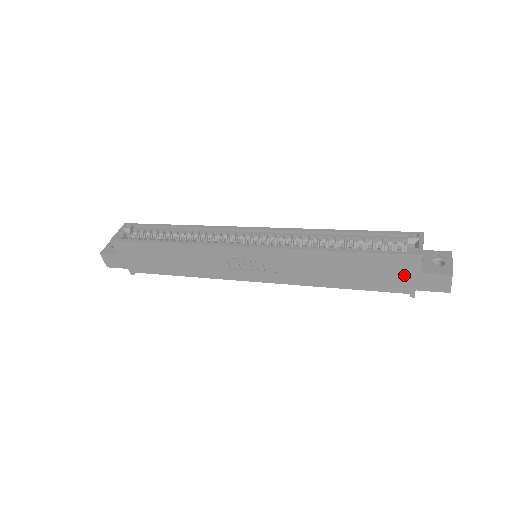
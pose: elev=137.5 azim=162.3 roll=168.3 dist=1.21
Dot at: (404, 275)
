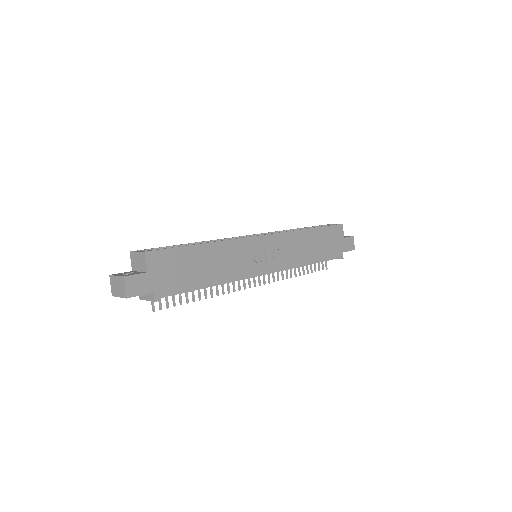
Dot at: (338, 241)
